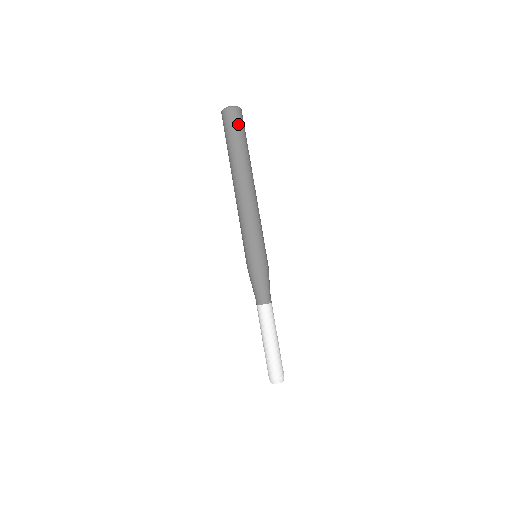
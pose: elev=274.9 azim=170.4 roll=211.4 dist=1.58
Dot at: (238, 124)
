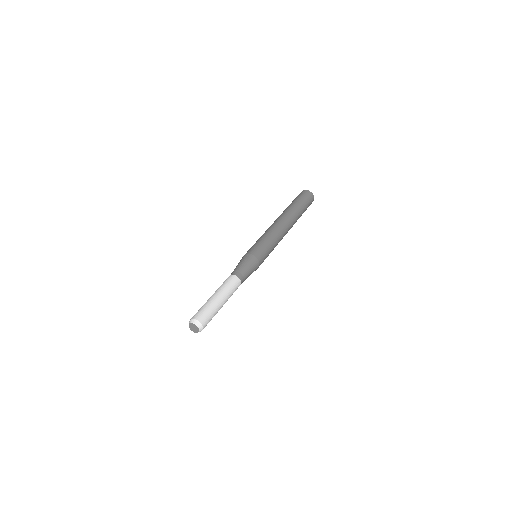
Dot at: (309, 203)
